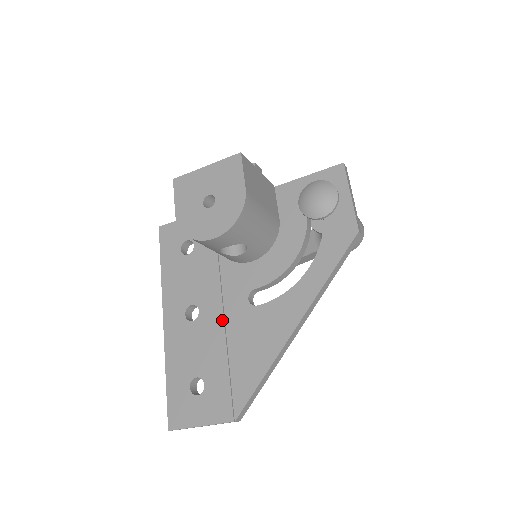
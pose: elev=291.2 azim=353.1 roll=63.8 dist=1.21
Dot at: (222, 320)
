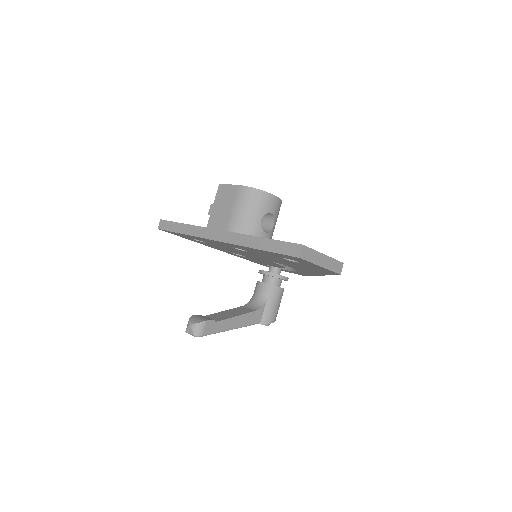
Dot at: occluded
